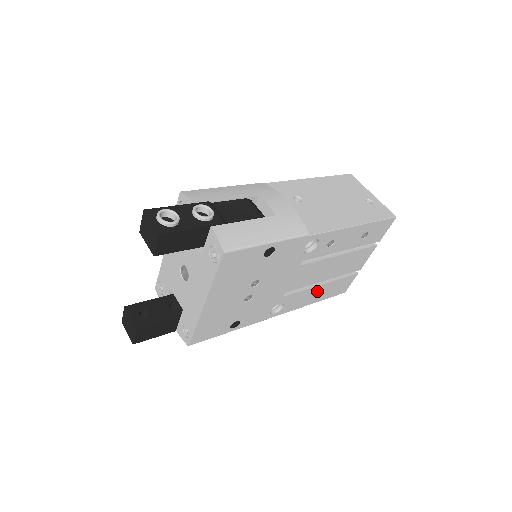
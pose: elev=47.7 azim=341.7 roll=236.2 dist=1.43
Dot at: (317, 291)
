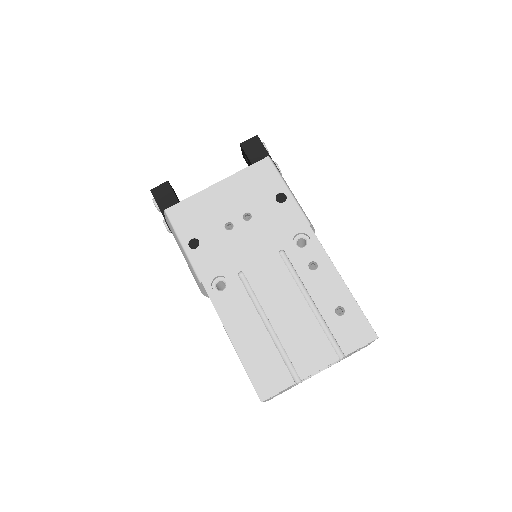
Dot at: (253, 330)
